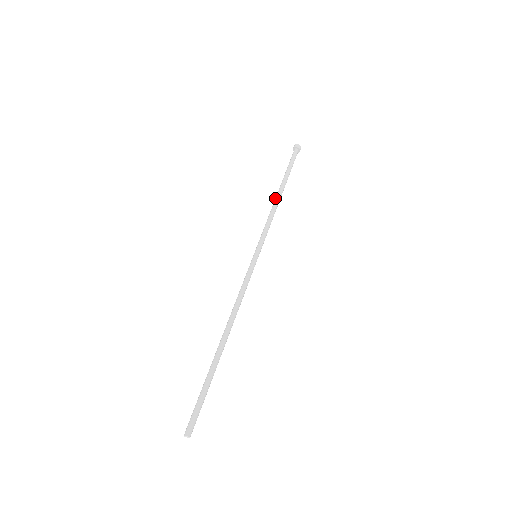
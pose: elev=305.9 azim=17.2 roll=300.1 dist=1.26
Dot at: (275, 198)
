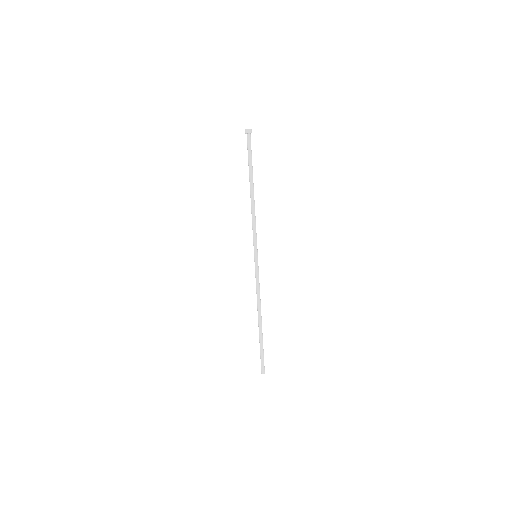
Dot at: occluded
